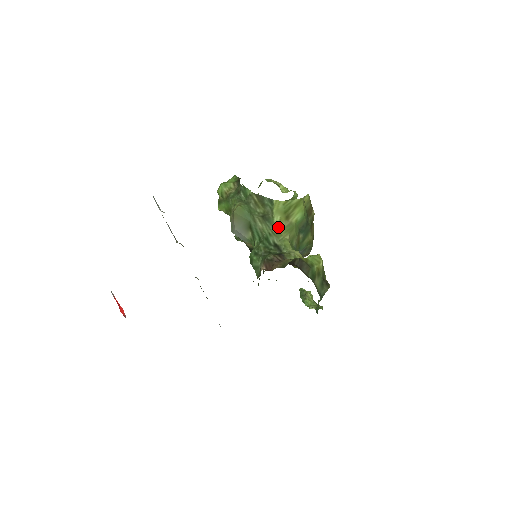
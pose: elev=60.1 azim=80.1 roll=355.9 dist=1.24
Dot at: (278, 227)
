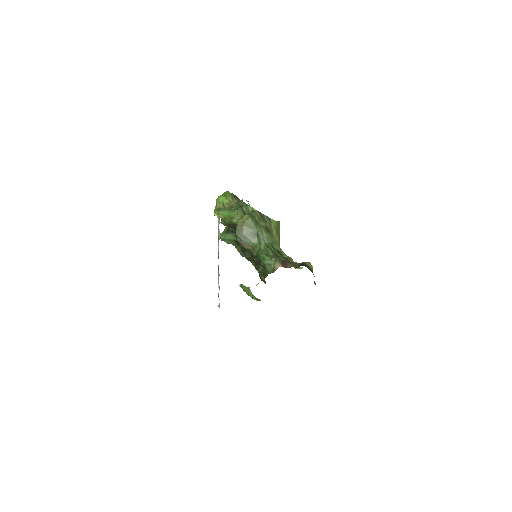
Dot at: (276, 238)
